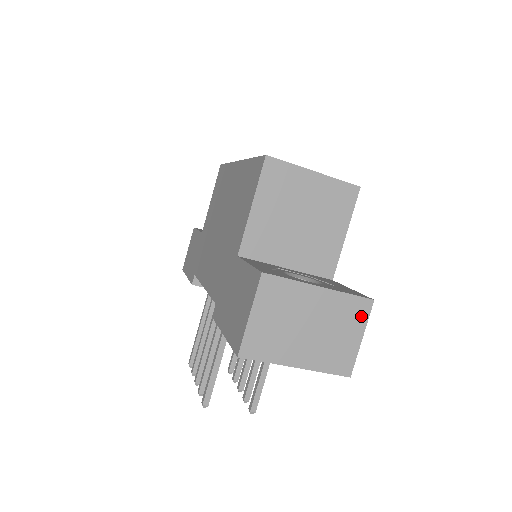
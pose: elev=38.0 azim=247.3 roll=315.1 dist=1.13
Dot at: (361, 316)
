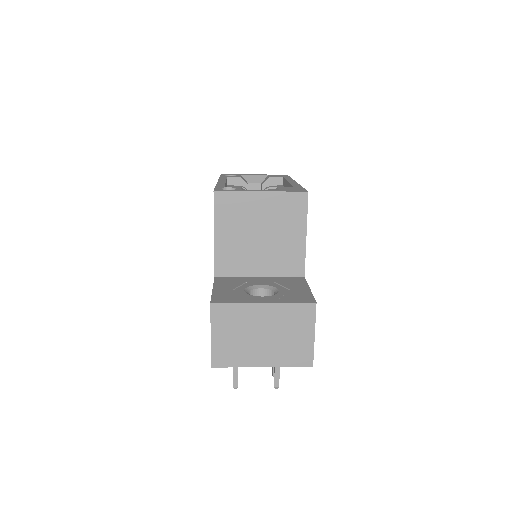
Dot at: (308, 318)
